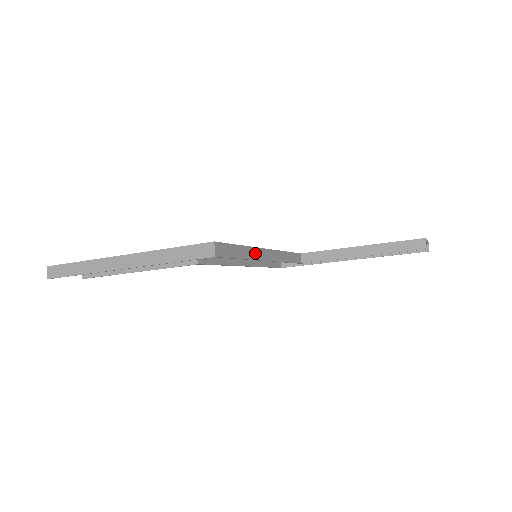
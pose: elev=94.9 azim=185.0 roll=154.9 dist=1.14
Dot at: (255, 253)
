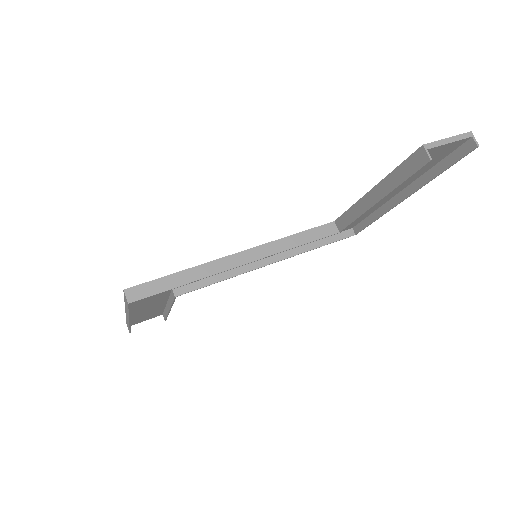
Dot at: (212, 268)
